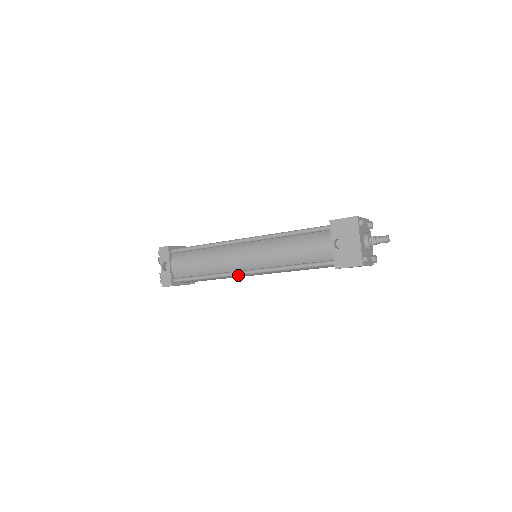
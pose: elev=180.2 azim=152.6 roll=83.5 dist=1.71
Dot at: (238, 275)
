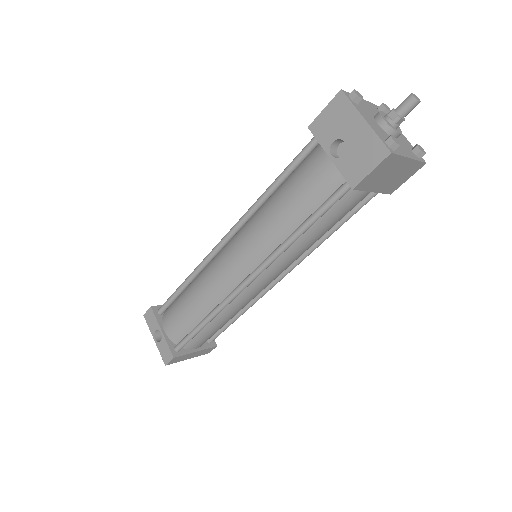
Dot at: (239, 293)
